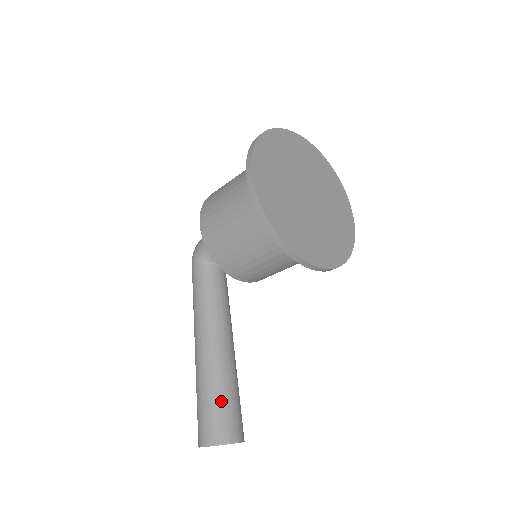
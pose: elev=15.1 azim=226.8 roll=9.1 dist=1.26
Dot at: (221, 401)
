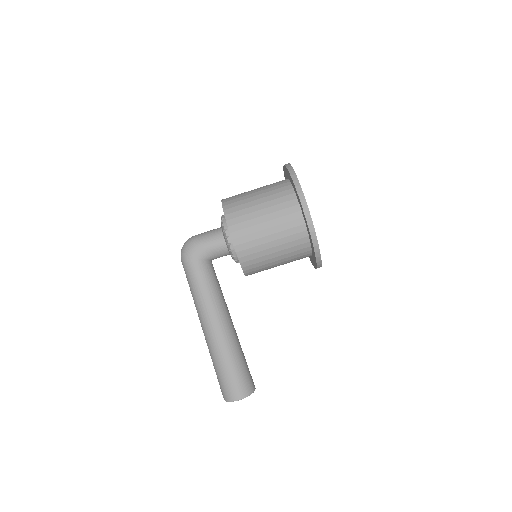
Dot at: (244, 366)
